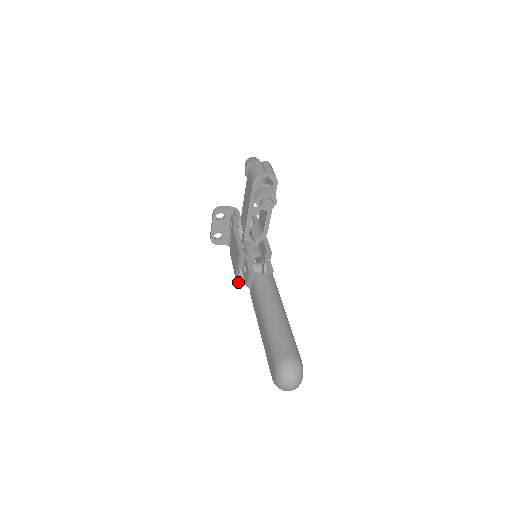
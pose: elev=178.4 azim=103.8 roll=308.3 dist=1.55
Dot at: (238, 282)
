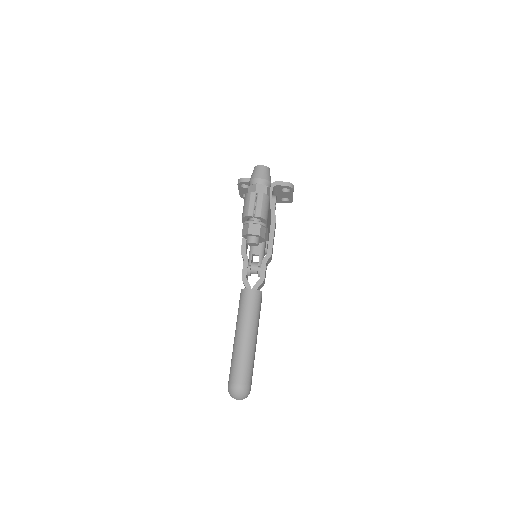
Dot at: occluded
